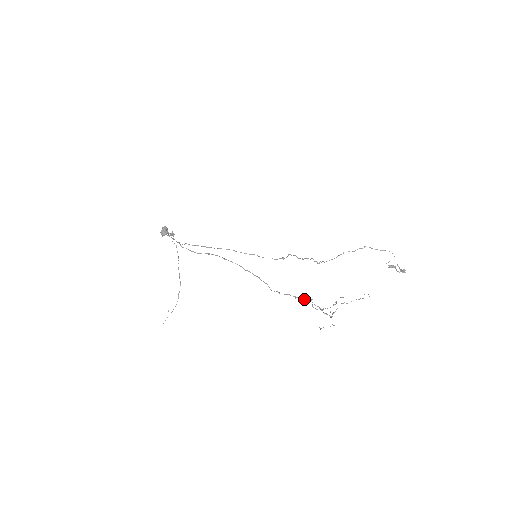
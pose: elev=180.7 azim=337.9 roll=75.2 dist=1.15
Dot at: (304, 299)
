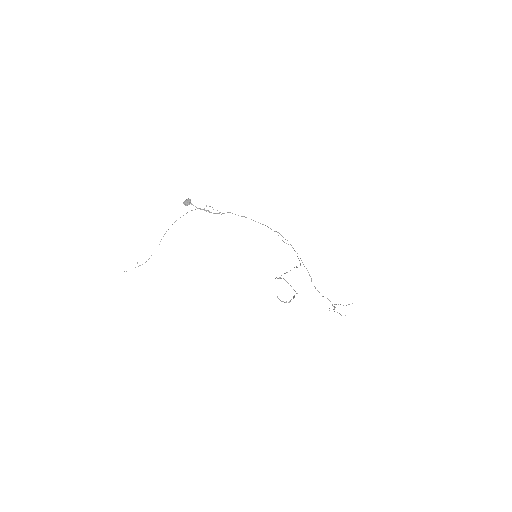
Dot at: occluded
